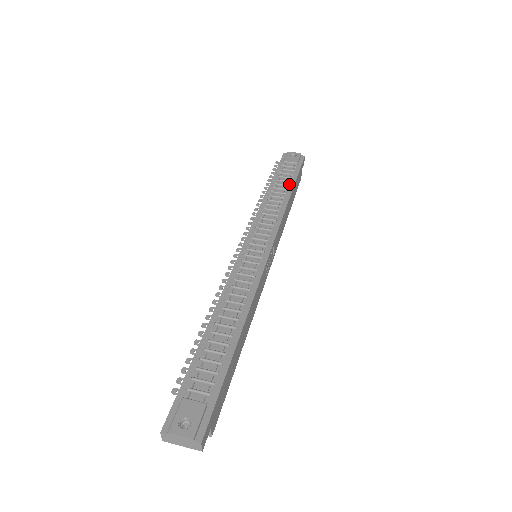
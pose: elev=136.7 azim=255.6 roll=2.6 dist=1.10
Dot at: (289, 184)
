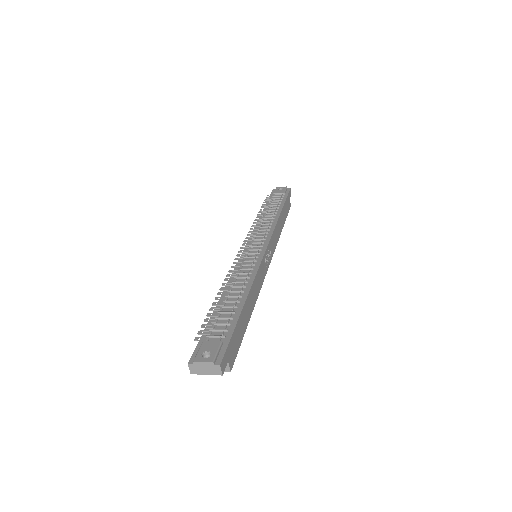
Dot at: (279, 207)
